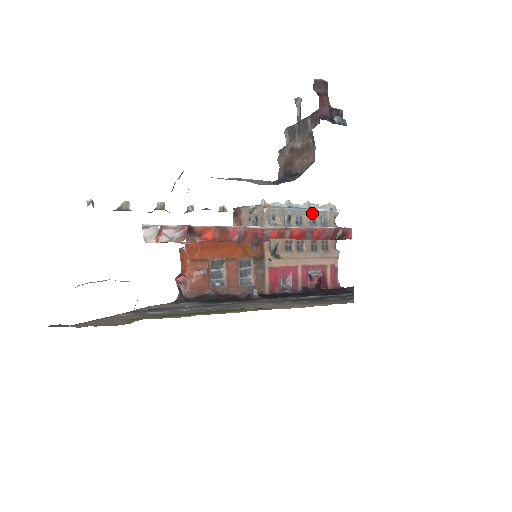
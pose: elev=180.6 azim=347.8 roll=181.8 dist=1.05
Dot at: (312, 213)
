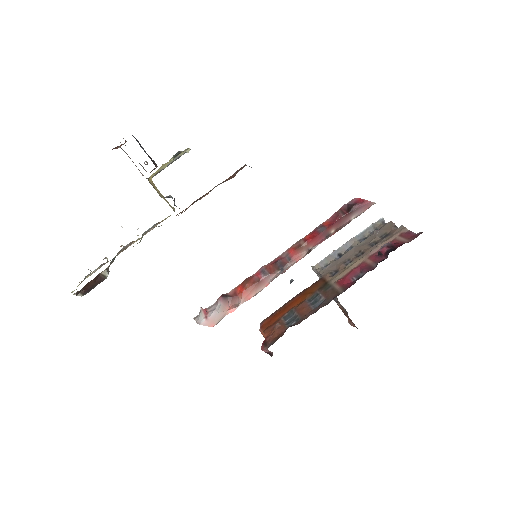
Dot at: (358, 238)
